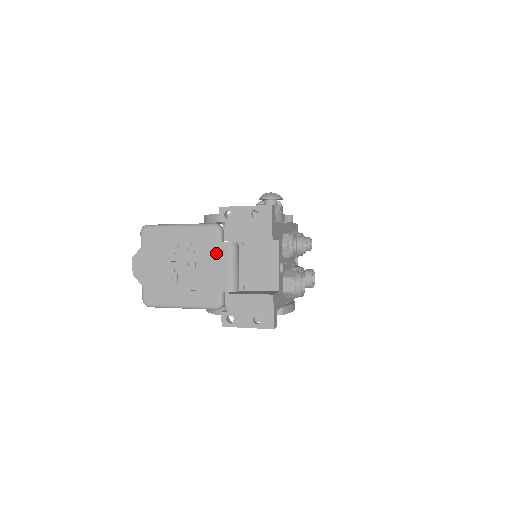
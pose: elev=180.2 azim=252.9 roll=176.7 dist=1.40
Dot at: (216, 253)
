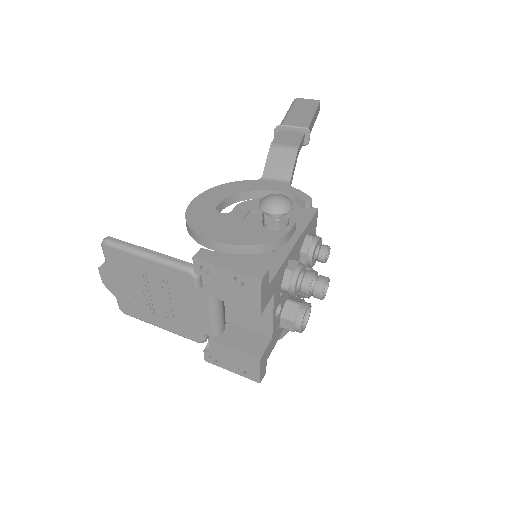
Dot at: (193, 299)
